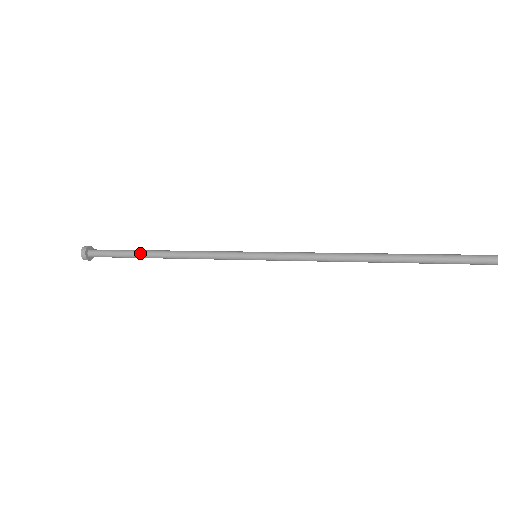
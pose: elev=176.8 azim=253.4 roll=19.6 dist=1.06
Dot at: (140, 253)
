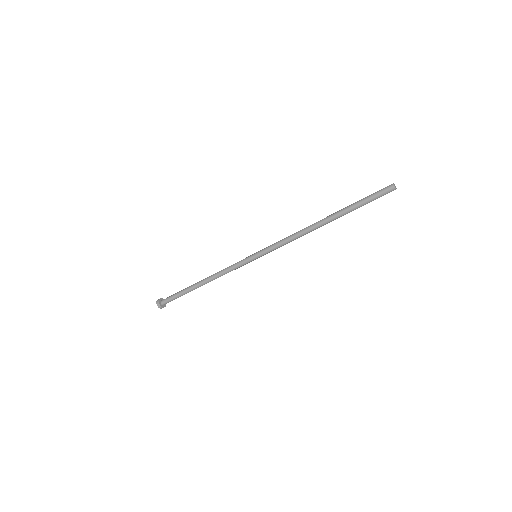
Dot at: (190, 286)
